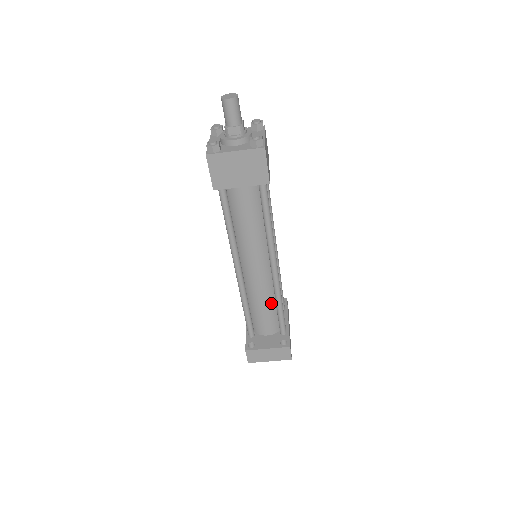
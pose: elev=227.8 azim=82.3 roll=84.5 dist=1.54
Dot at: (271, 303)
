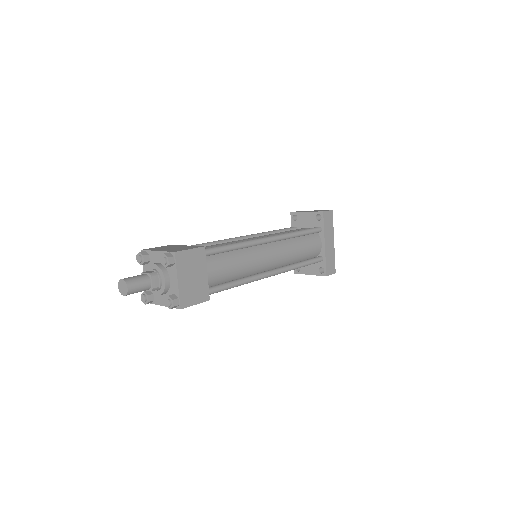
Dot at: occluded
